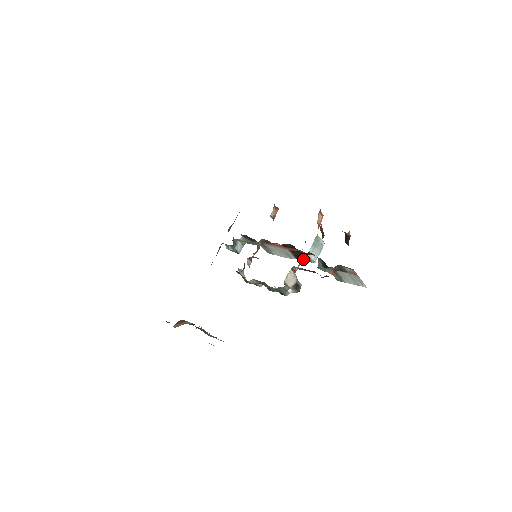
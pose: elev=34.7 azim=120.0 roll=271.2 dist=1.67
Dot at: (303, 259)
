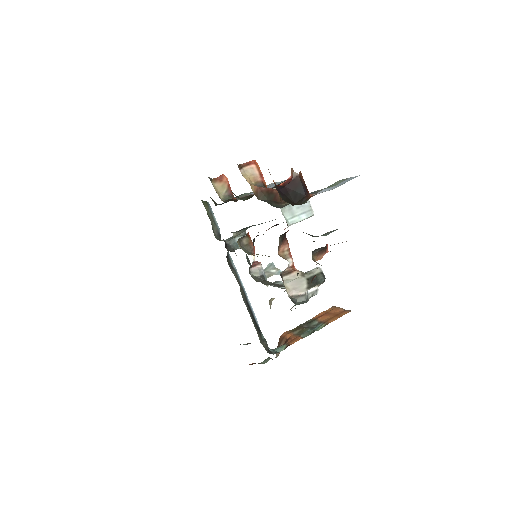
Dot at: (286, 244)
